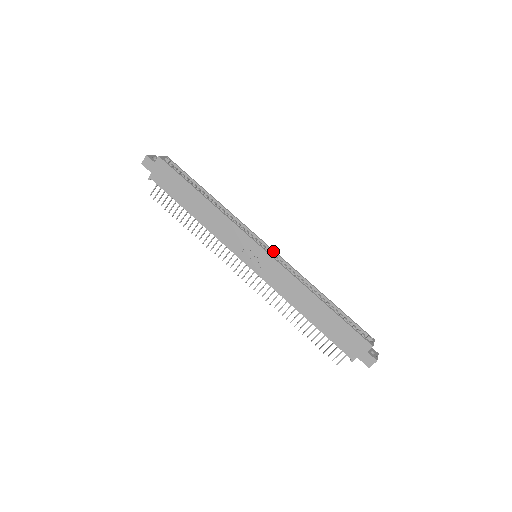
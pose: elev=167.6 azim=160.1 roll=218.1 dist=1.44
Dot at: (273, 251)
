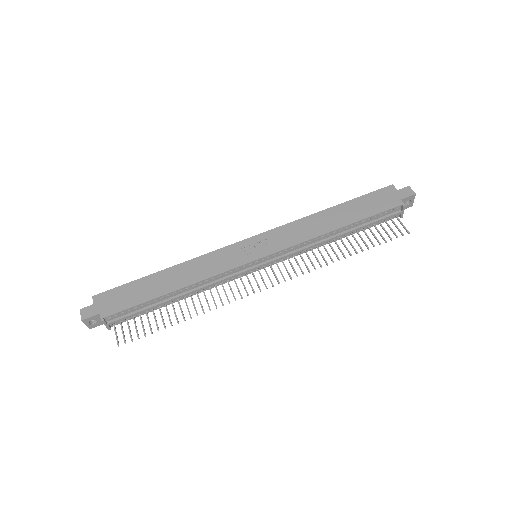
Dot at: occluded
